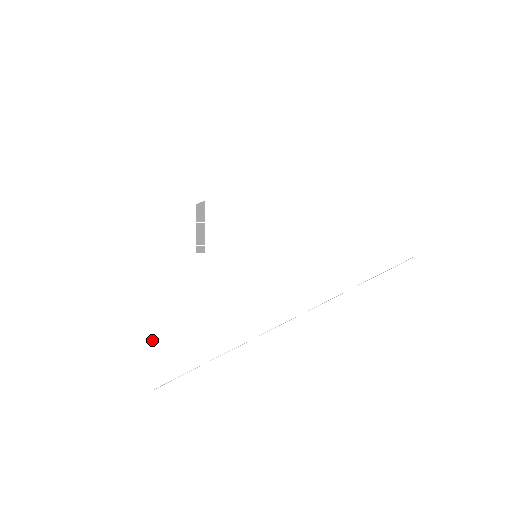
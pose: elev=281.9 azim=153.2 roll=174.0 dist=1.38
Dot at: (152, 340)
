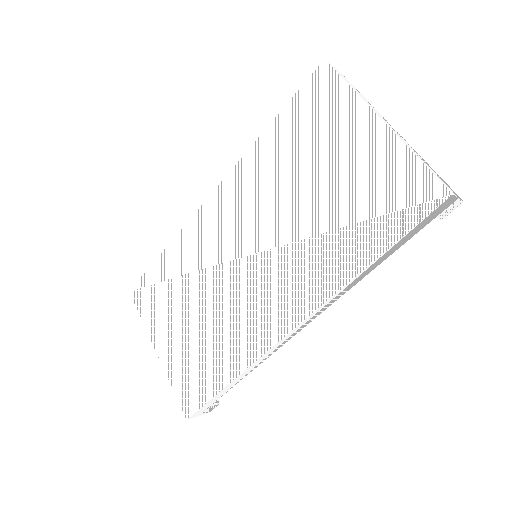
Dot at: (180, 369)
